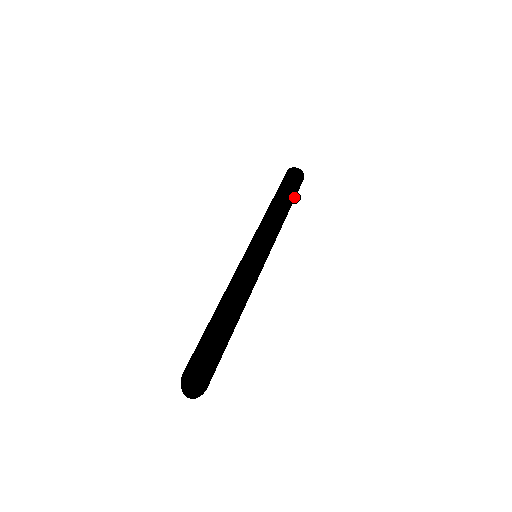
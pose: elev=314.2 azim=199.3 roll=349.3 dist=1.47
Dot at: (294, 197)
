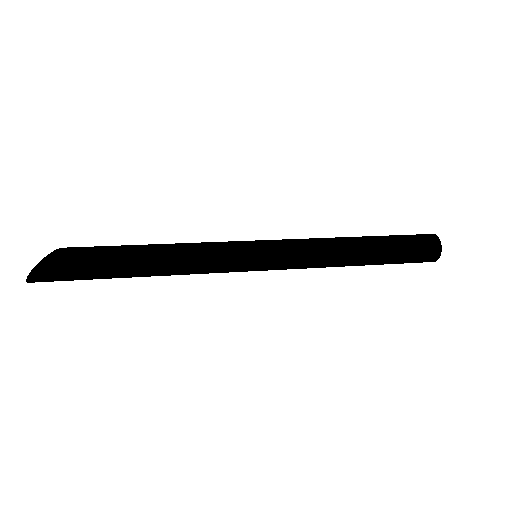
Dot at: (388, 241)
